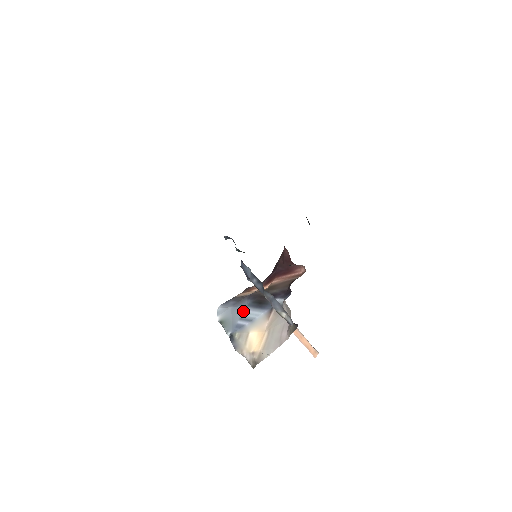
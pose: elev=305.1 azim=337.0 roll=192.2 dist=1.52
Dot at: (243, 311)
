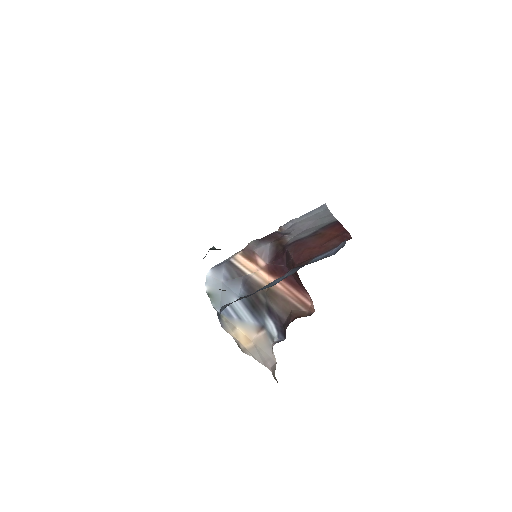
Dot at: (234, 299)
